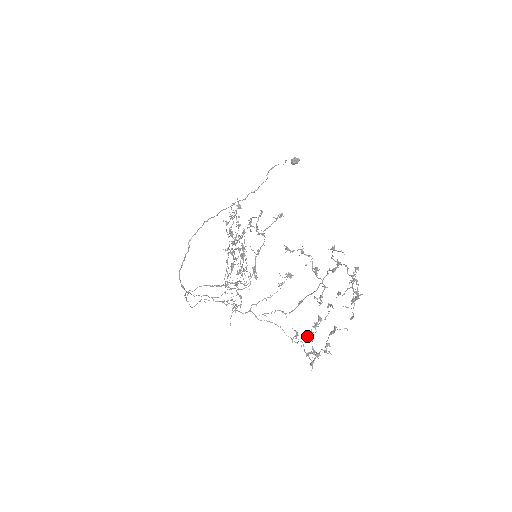
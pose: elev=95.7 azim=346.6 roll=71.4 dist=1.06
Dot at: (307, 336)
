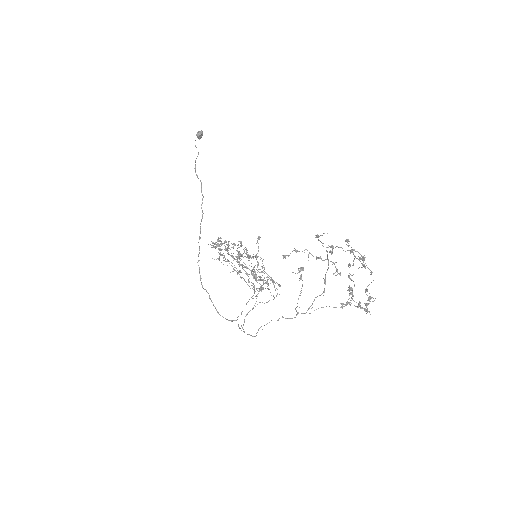
Dot at: occluded
